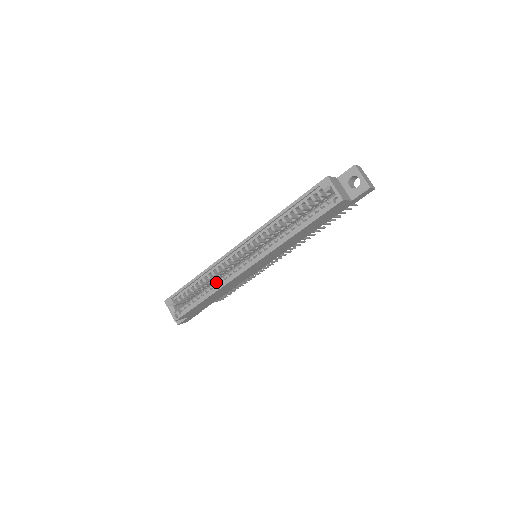
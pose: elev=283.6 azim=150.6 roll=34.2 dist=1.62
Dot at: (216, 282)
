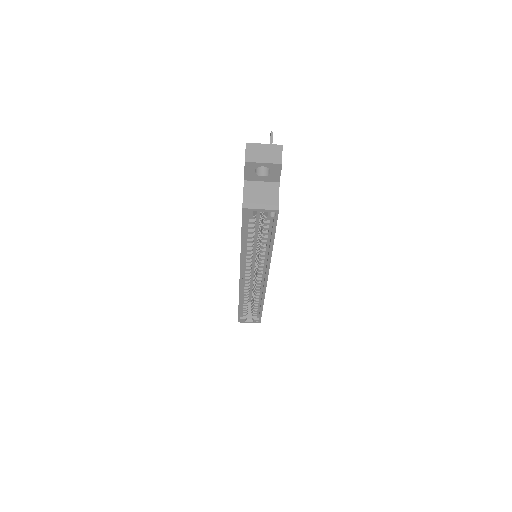
Dot at: (255, 295)
